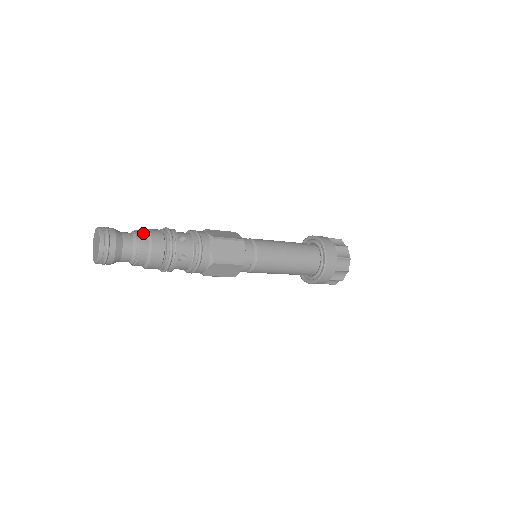
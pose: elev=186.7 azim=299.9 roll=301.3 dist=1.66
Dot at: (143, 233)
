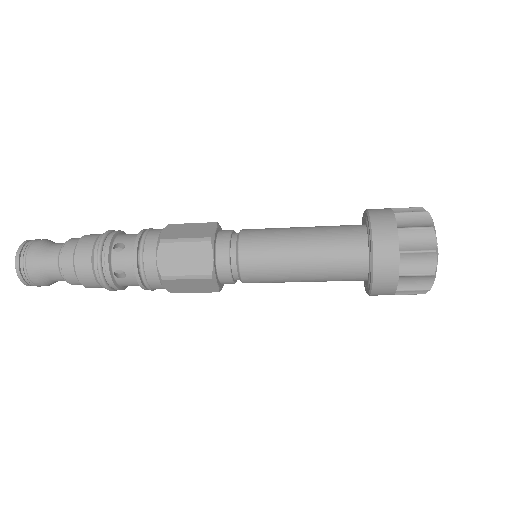
Dot at: occluded
